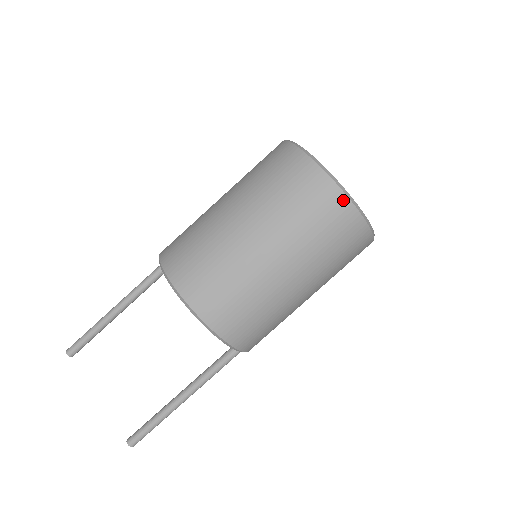
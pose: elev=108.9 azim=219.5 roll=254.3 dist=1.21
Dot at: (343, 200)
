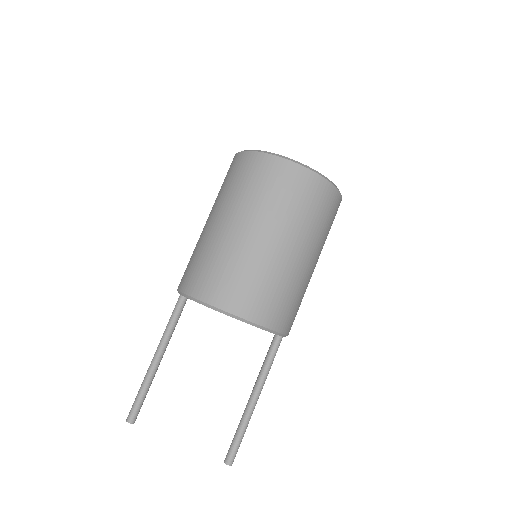
Dot at: (318, 179)
